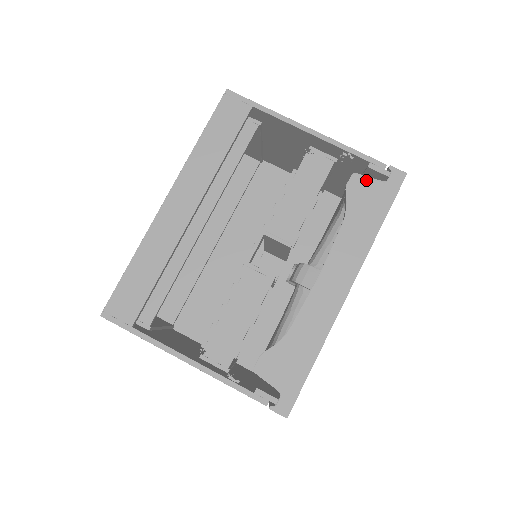
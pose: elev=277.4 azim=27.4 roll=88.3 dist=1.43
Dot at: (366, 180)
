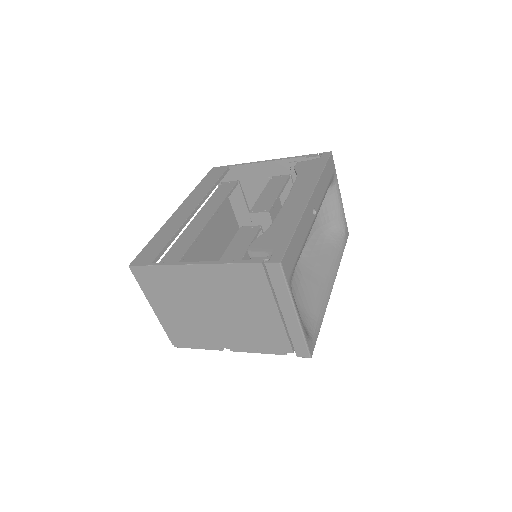
Dot at: (306, 162)
